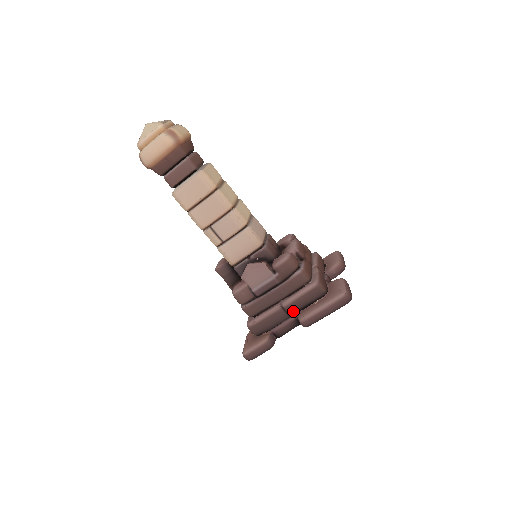
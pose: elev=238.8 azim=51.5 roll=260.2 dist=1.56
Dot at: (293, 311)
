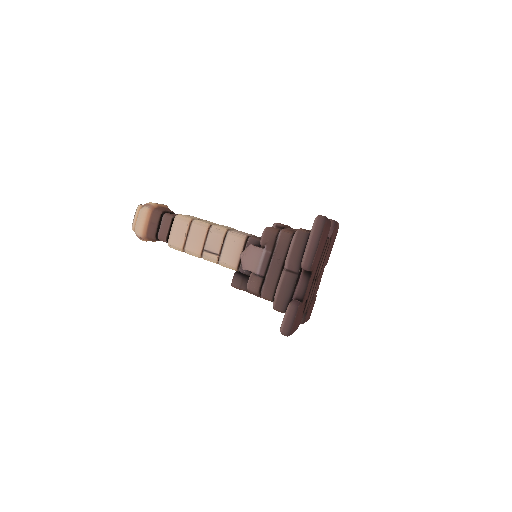
Dot at: (296, 267)
